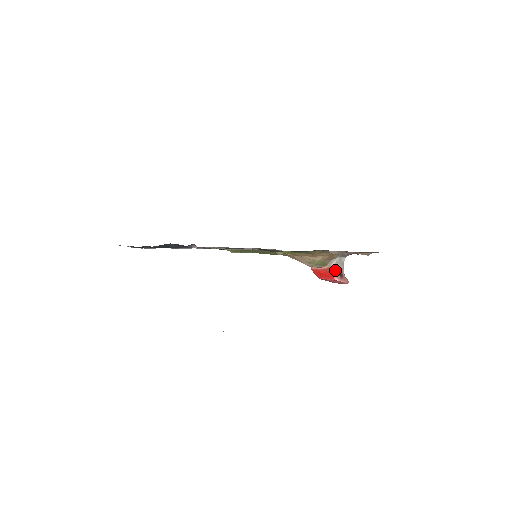
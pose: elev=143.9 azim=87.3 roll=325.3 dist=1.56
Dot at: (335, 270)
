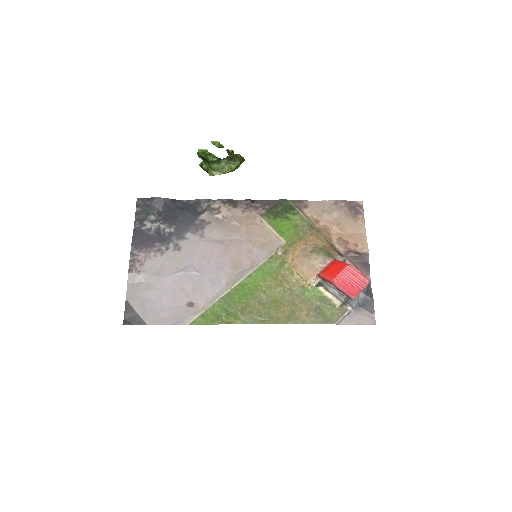
Dot at: occluded
